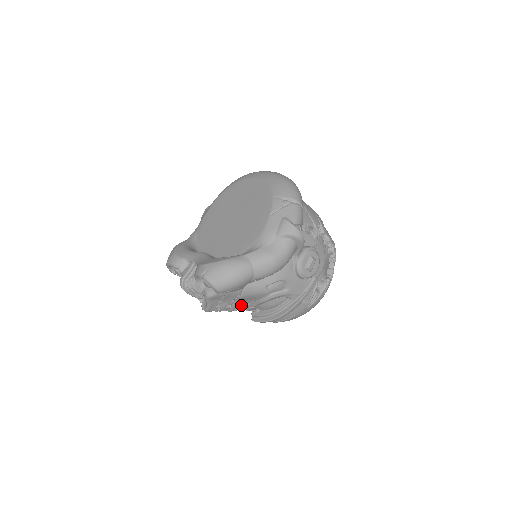
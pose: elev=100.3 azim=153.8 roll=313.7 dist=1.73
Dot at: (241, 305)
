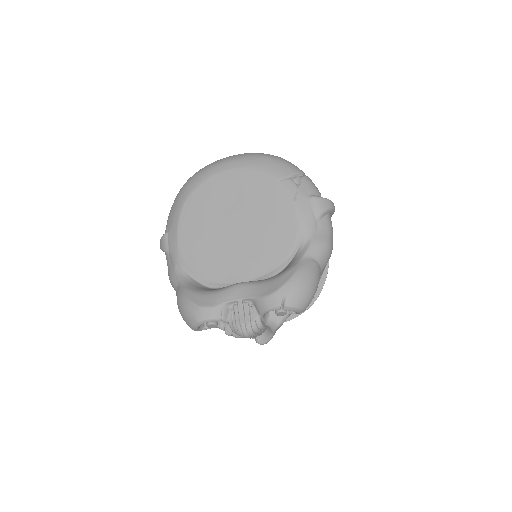
Dot at: occluded
